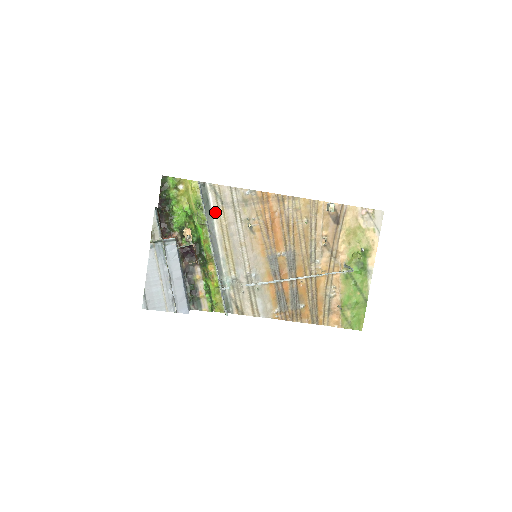
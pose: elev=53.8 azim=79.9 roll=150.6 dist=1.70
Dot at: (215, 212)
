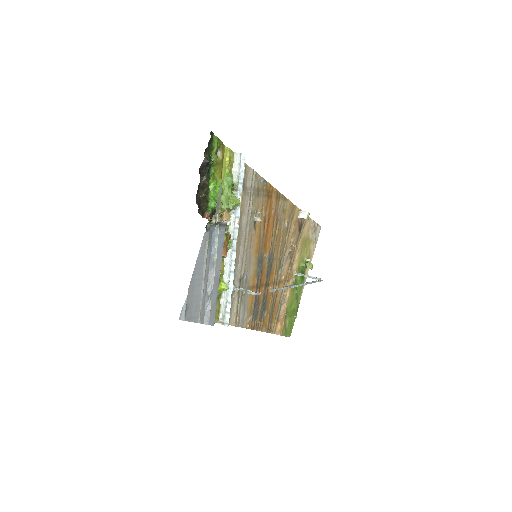
Dot at: occluded
